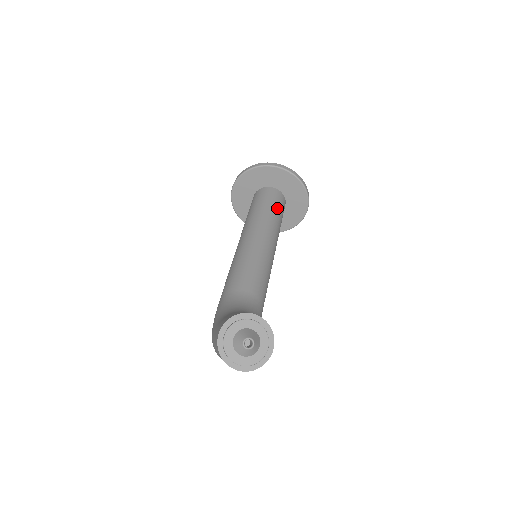
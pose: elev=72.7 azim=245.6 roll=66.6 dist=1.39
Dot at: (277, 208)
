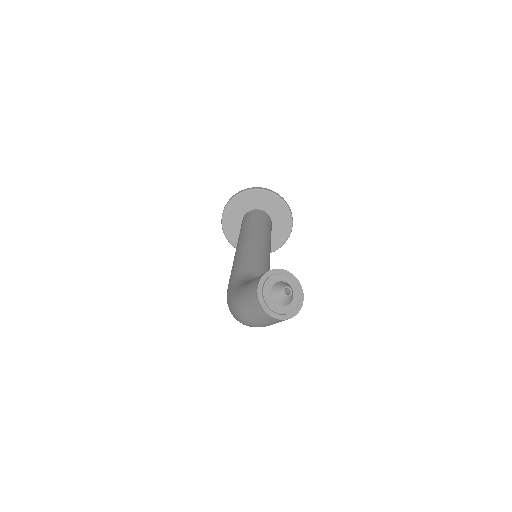
Dot at: (269, 226)
